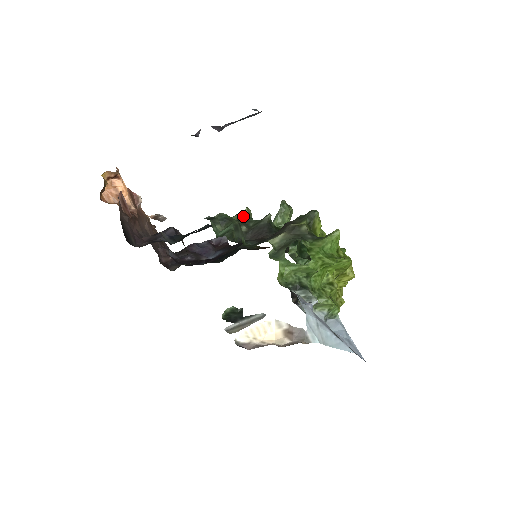
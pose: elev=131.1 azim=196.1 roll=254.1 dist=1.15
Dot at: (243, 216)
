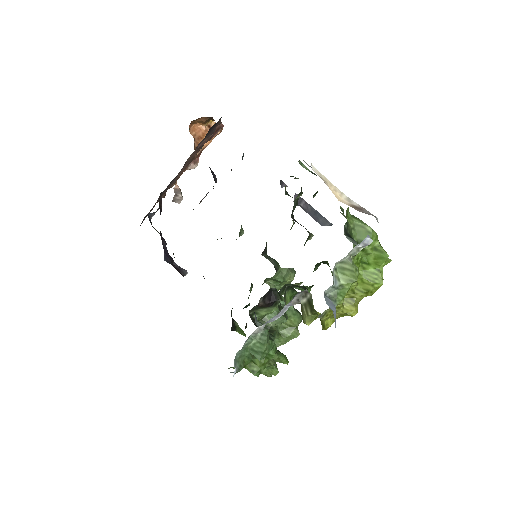
Dot at: occluded
